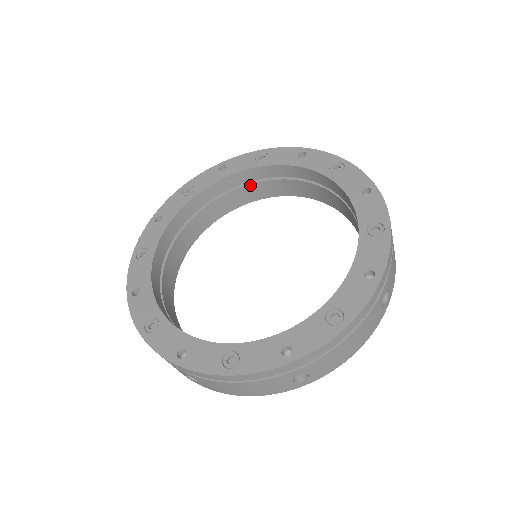
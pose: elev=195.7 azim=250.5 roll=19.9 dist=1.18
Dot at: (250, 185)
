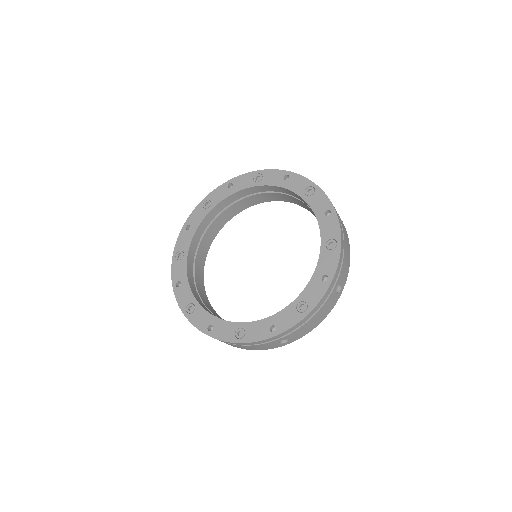
Dot at: (251, 196)
